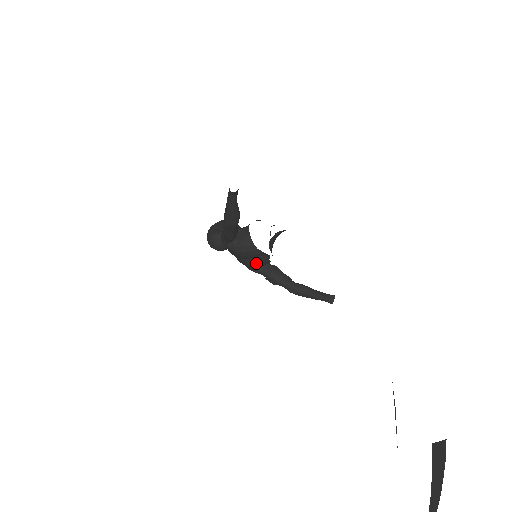
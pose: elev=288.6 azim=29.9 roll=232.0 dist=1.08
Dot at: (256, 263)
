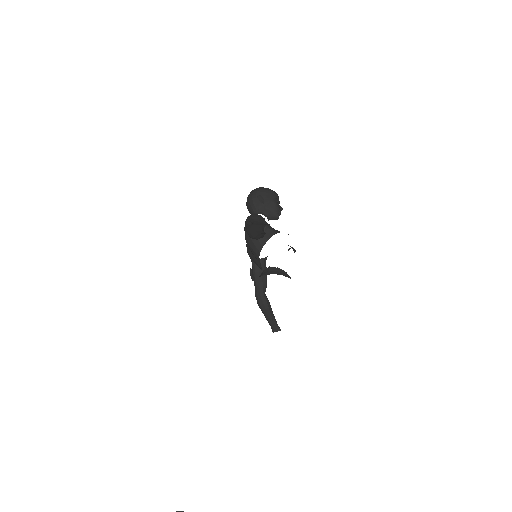
Dot at: (252, 258)
